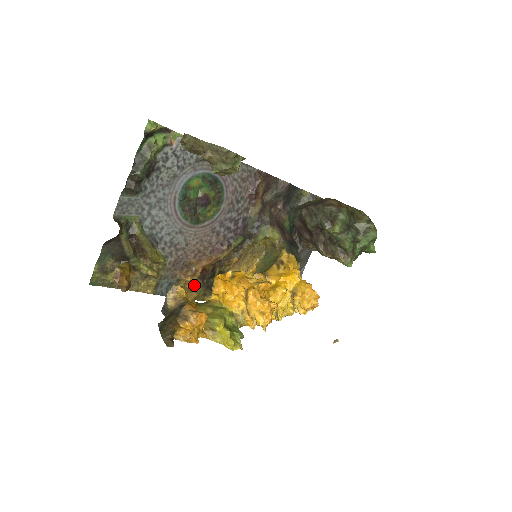
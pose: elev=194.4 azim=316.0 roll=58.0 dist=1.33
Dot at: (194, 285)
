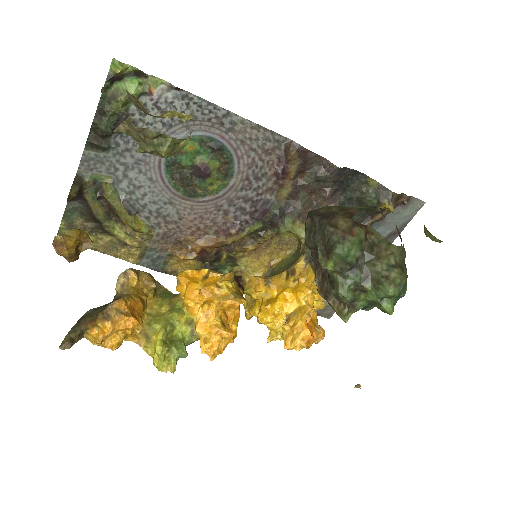
Dot at: (192, 264)
